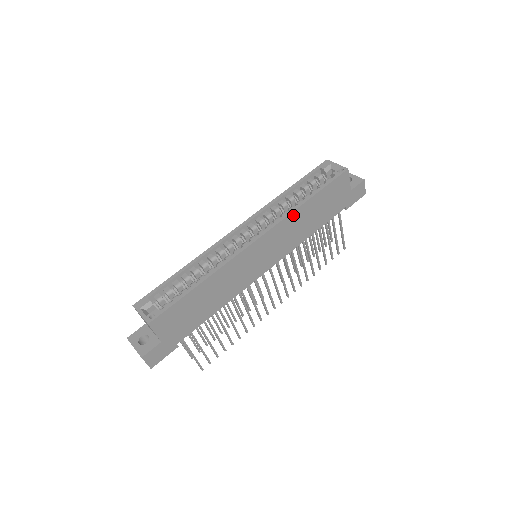
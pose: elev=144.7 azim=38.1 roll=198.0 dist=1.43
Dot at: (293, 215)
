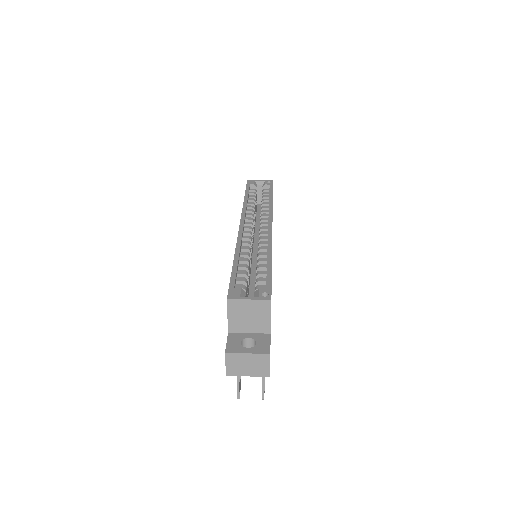
Dot at: occluded
